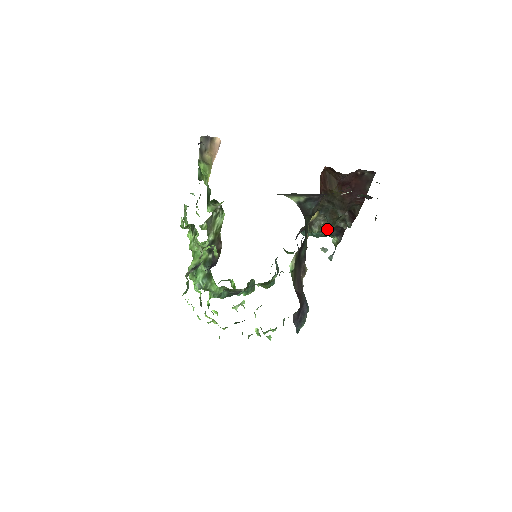
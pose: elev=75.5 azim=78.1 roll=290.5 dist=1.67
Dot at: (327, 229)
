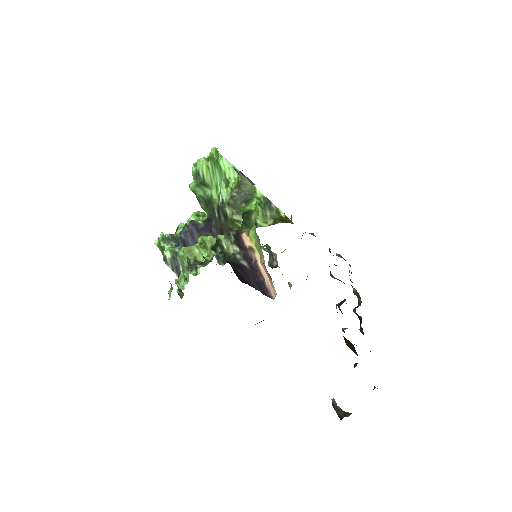
Dot at: occluded
